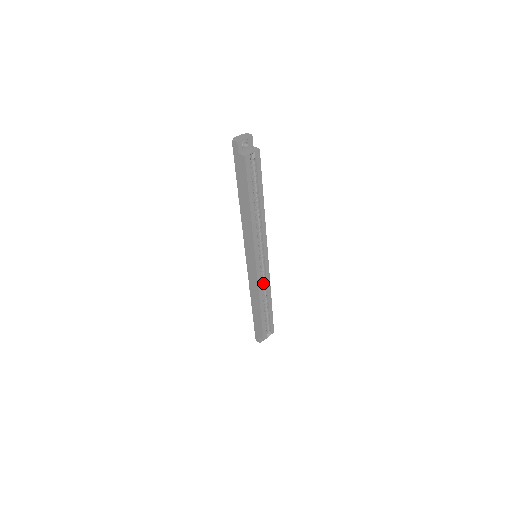
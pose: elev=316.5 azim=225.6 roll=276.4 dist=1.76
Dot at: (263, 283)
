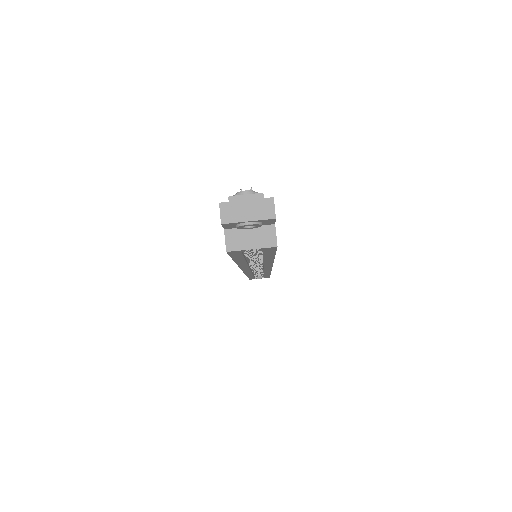
Dot at: occluded
